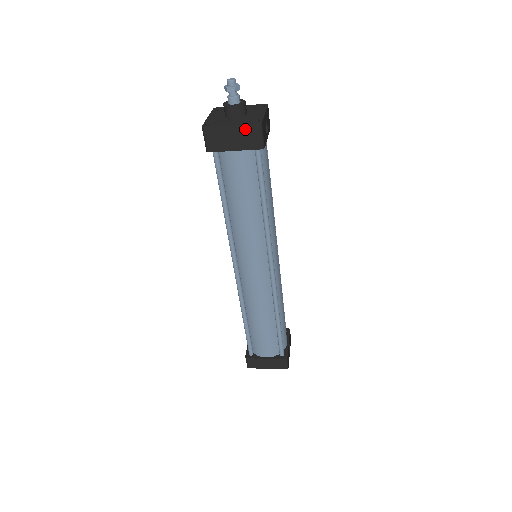
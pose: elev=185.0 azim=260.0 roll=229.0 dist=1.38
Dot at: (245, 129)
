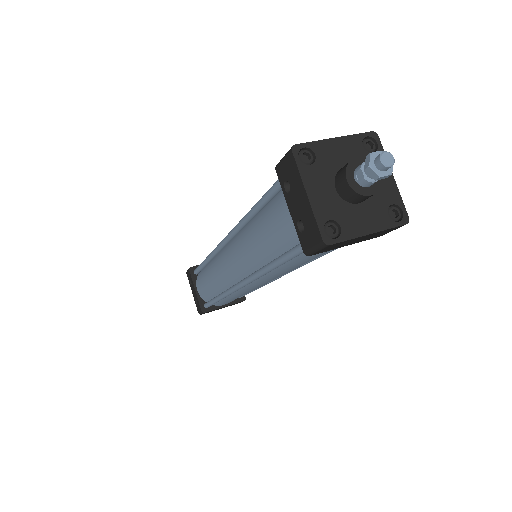
Dot at: (384, 231)
